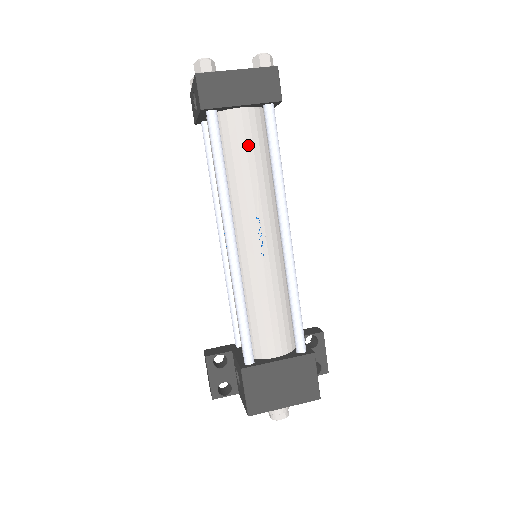
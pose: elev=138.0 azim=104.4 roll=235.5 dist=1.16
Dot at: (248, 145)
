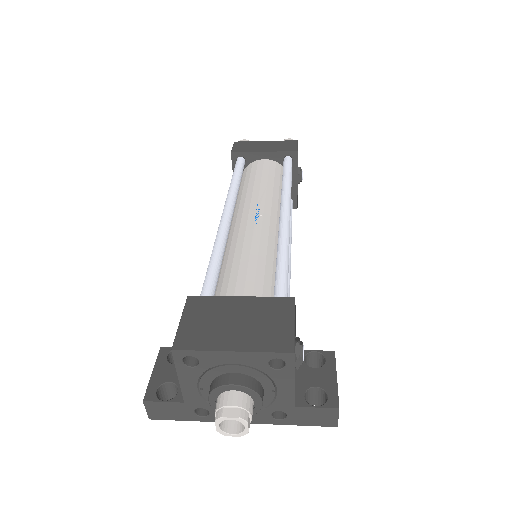
Dot at: (264, 173)
